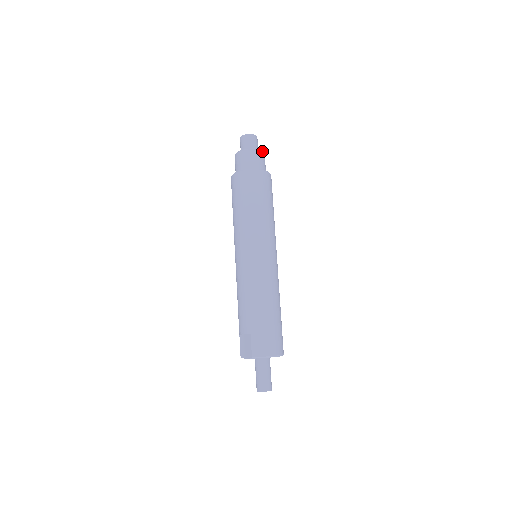
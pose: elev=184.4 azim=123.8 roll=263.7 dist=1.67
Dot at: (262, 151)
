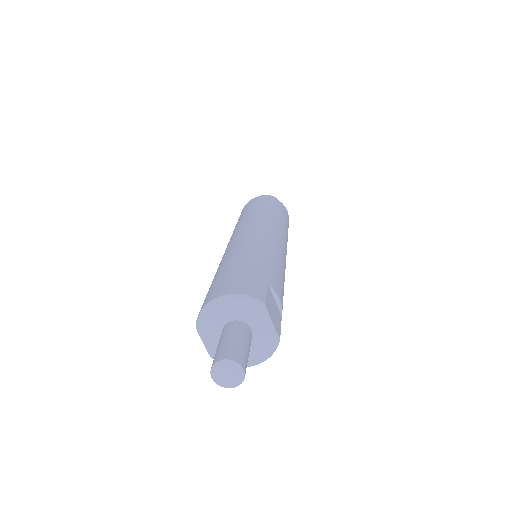
Dot at: (267, 195)
